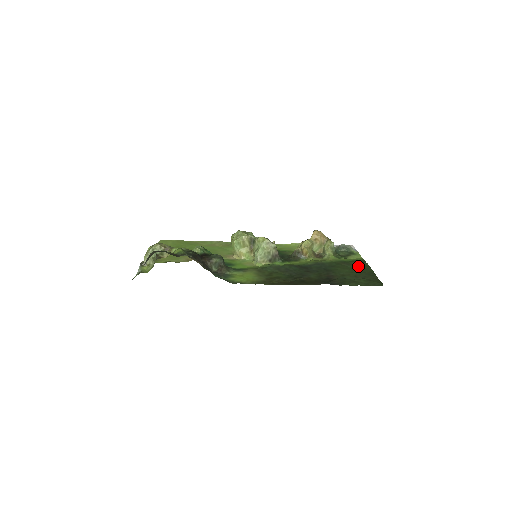
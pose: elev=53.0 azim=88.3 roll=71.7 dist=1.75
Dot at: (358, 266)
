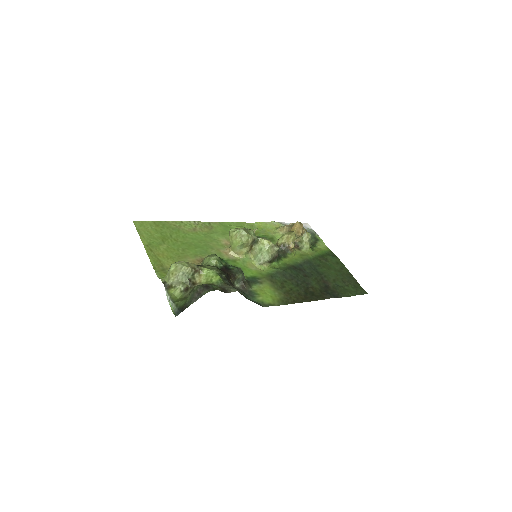
Dot at: (334, 263)
